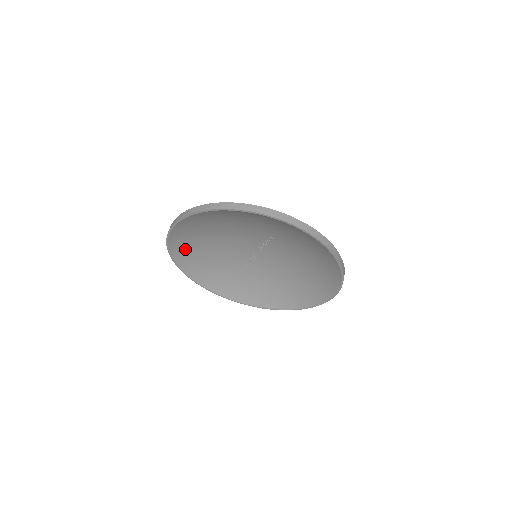
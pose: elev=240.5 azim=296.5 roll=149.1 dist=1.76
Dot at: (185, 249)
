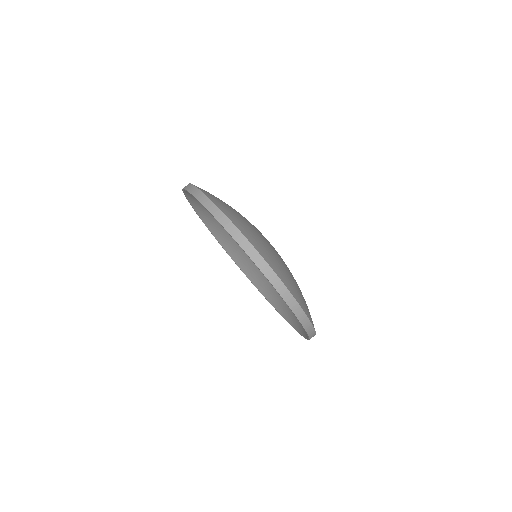
Dot at: occluded
